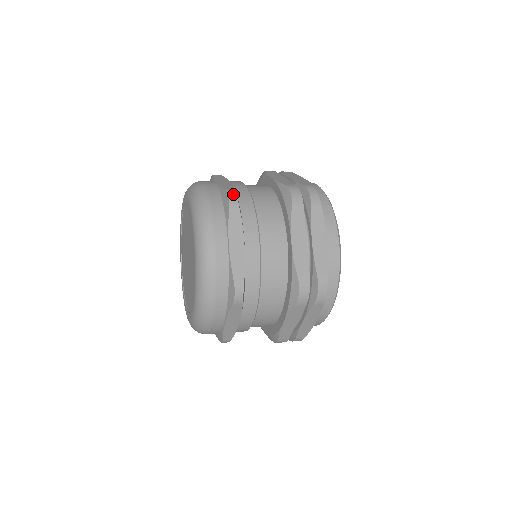
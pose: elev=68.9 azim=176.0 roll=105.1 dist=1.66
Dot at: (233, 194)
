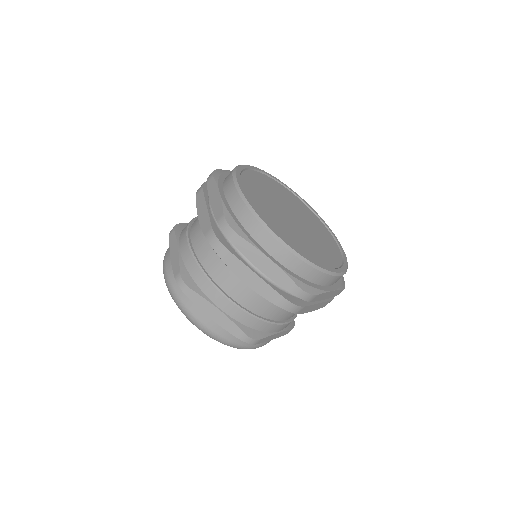
Dot at: (180, 281)
